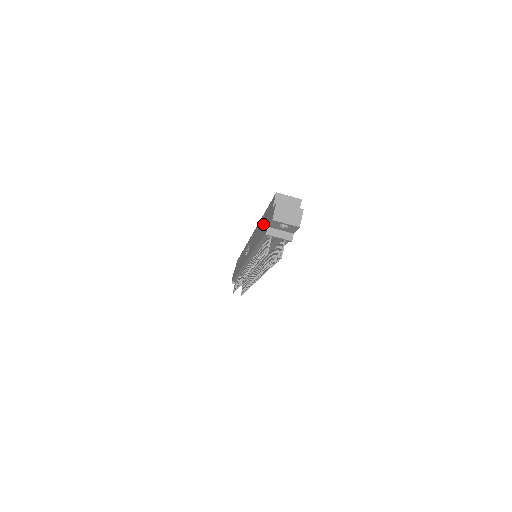
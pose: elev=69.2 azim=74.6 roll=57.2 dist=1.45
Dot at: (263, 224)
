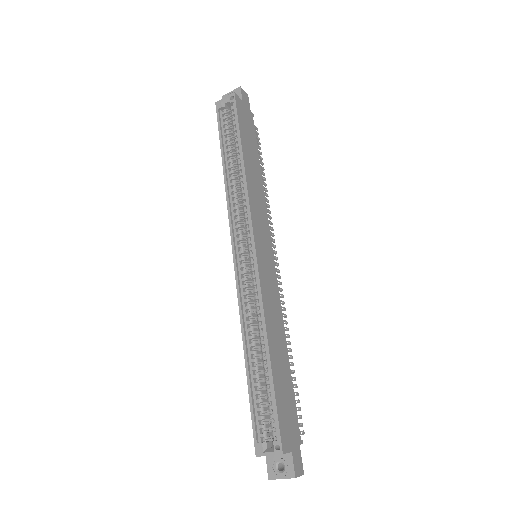
Dot at: occluded
